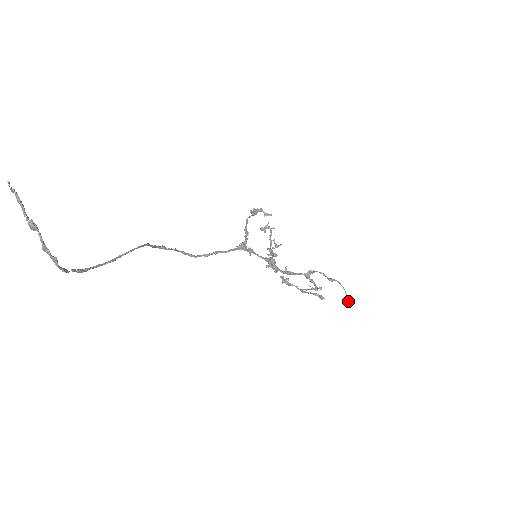
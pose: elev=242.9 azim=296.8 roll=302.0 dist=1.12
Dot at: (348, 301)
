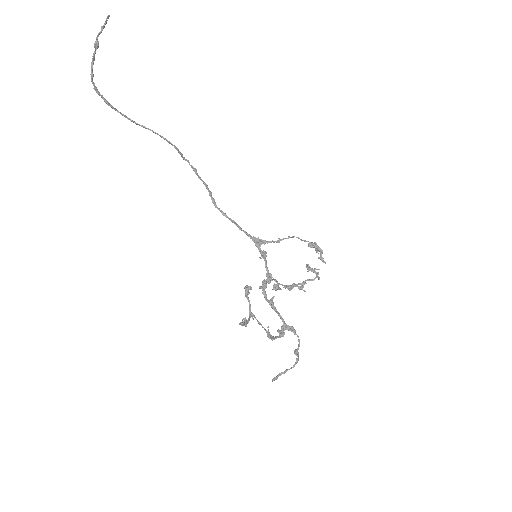
Dot at: (278, 375)
